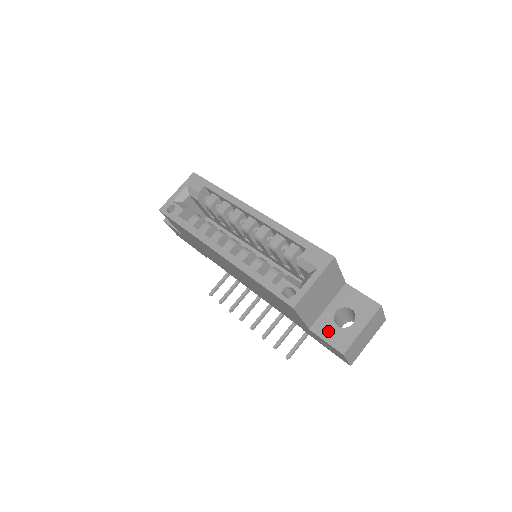
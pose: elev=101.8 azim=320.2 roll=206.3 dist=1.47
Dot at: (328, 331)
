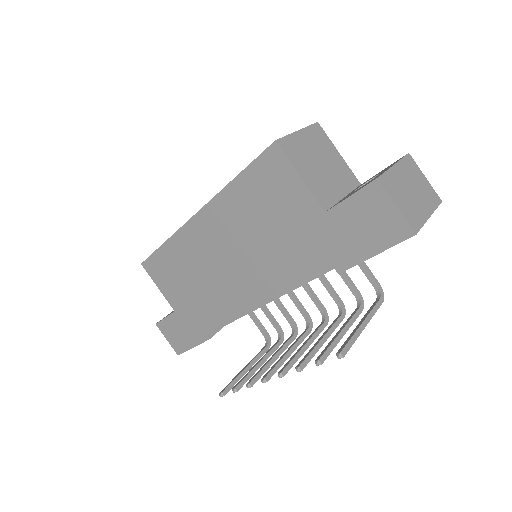
Dot at: (350, 194)
